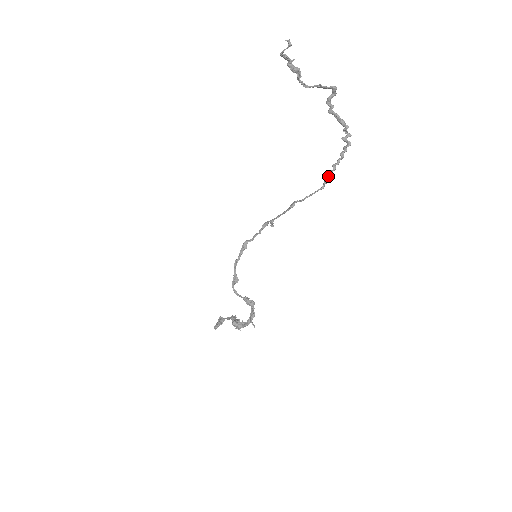
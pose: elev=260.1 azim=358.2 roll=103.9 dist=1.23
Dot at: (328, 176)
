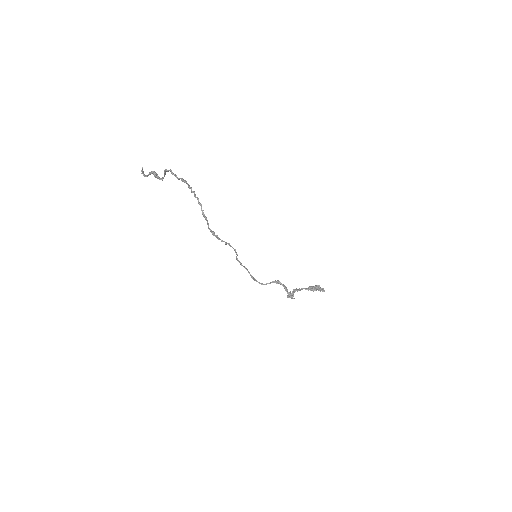
Dot at: (202, 212)
